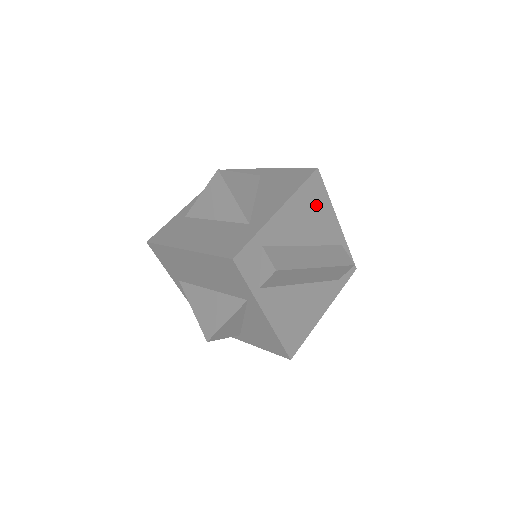
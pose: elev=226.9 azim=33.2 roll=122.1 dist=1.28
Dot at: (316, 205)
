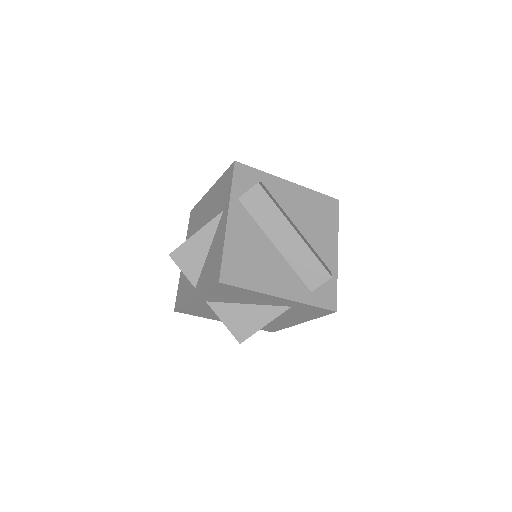
Dot at: (323, 217)
